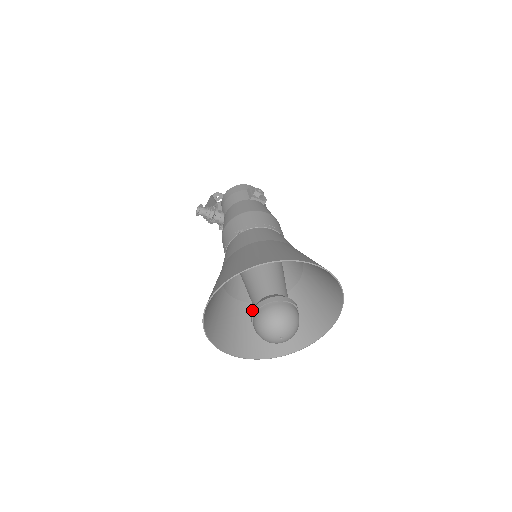
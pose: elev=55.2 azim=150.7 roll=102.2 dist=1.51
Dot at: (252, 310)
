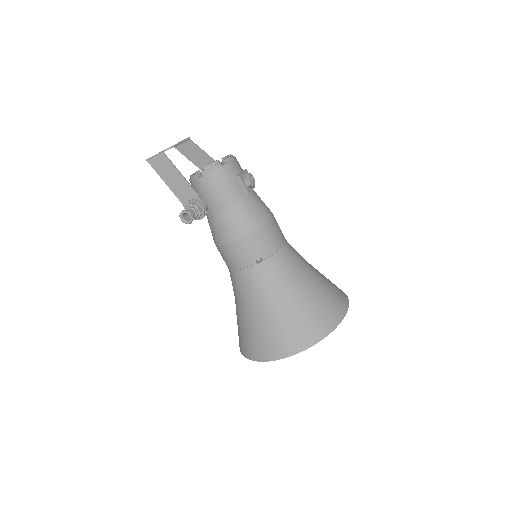
Dot at: occluded
